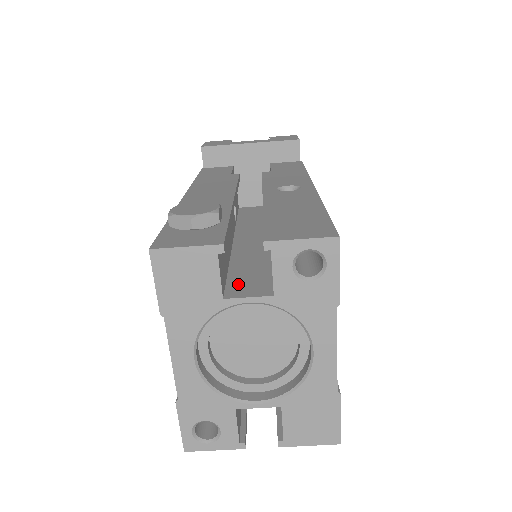
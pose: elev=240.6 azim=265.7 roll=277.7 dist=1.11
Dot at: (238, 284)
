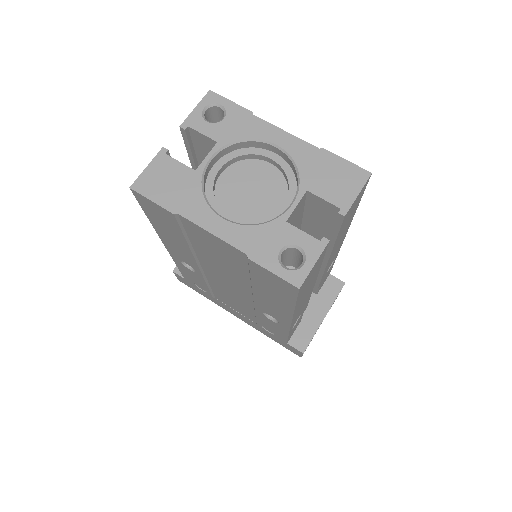
Dot at: occluded
